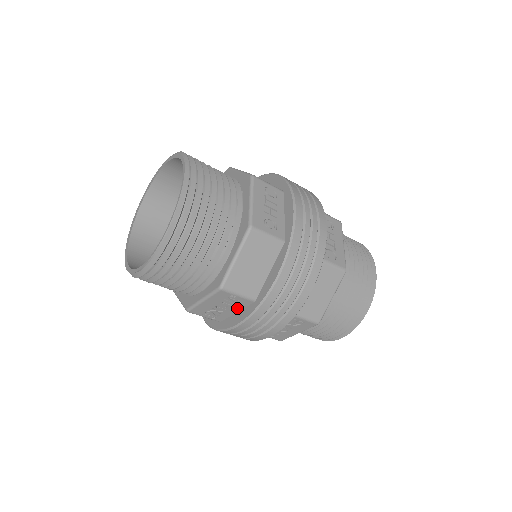
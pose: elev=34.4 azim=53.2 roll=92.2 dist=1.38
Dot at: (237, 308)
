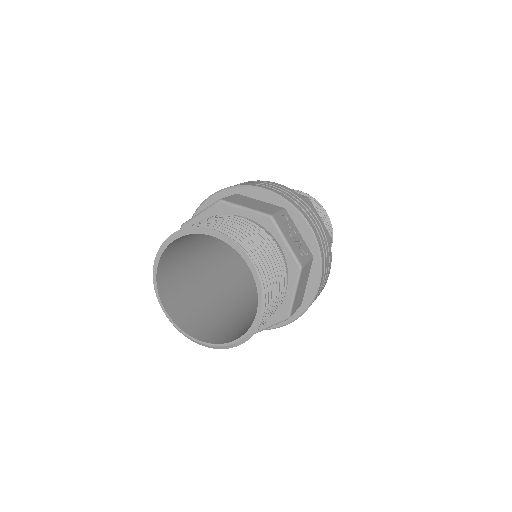
Dot at: occluded
